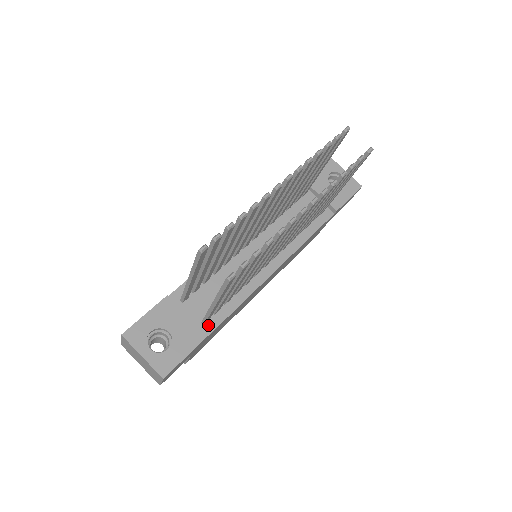
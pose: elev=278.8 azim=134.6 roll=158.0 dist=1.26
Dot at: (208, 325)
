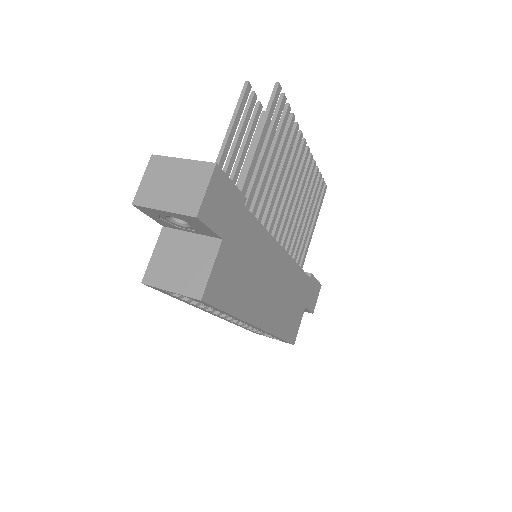
Dot at: occluded
